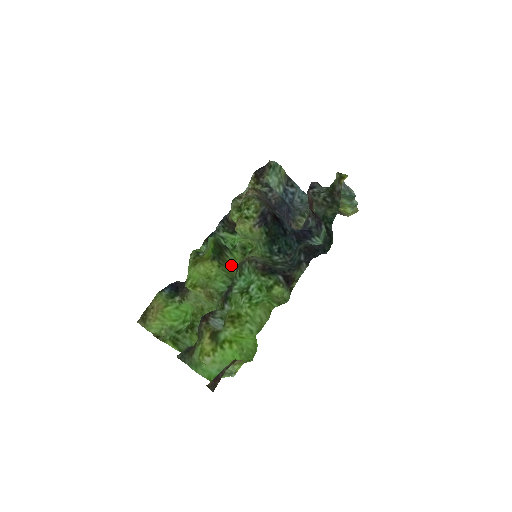
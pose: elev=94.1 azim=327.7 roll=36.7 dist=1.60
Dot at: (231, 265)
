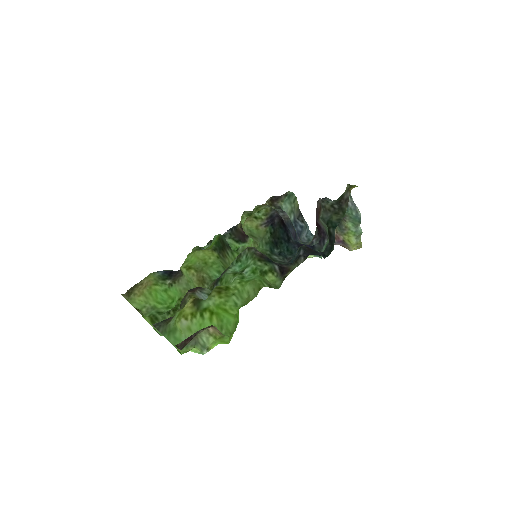
Dot at: (230, 262)
